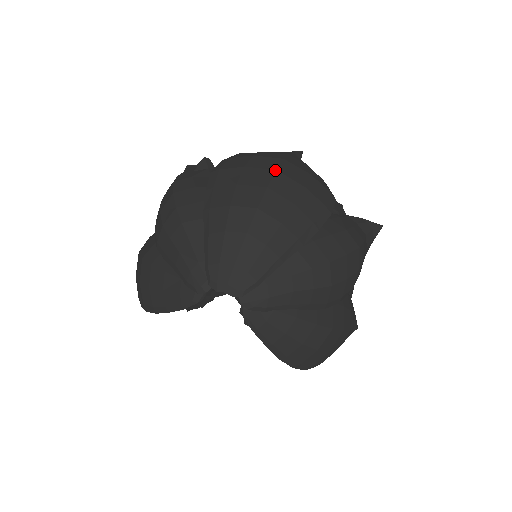
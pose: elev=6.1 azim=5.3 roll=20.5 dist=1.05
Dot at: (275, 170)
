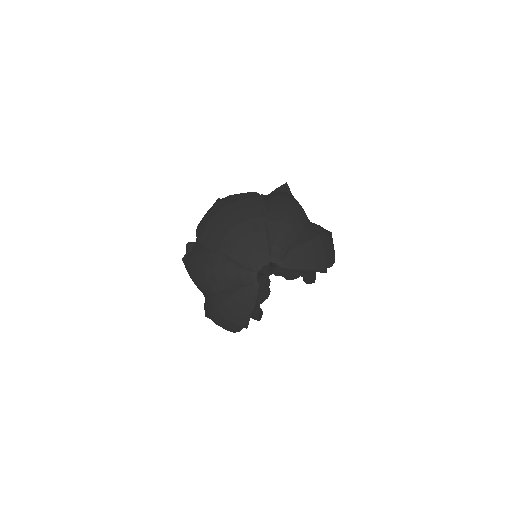
Dot at: (222, 208)
